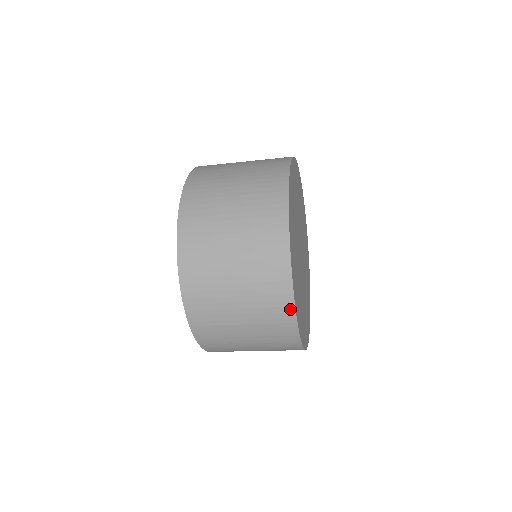
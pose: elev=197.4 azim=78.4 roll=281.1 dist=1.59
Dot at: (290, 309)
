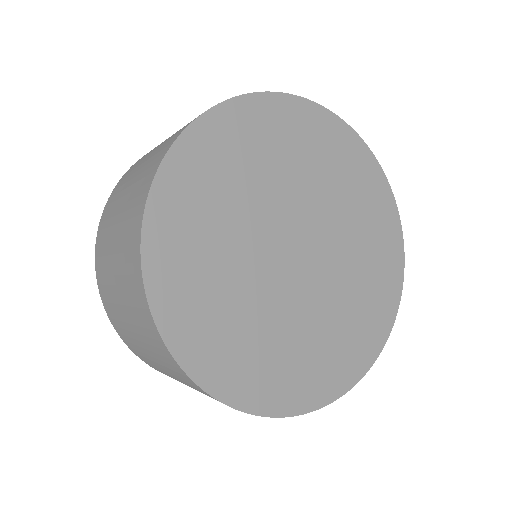
Dot at: (138, 255)
